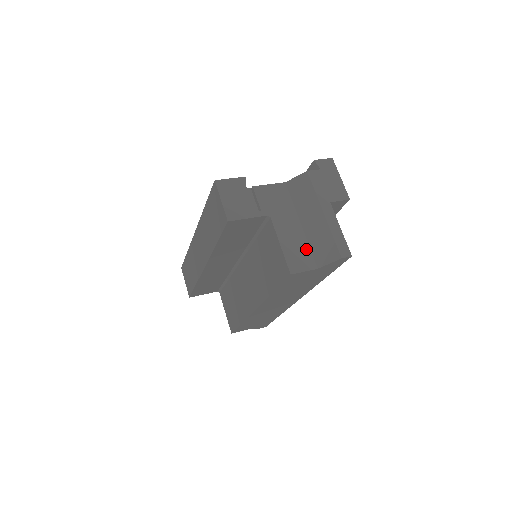
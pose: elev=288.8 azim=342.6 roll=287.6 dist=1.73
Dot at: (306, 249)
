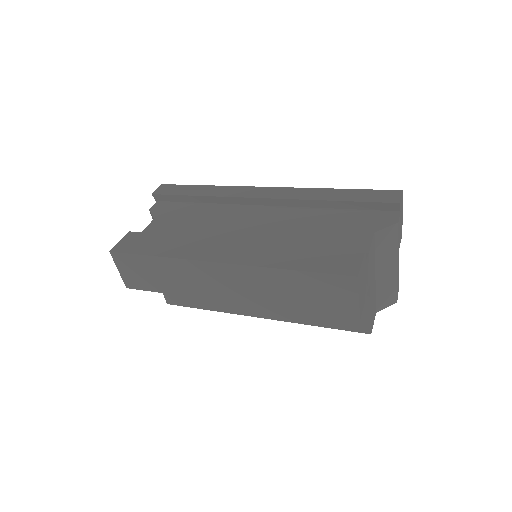
Dot at: (375, 300)
